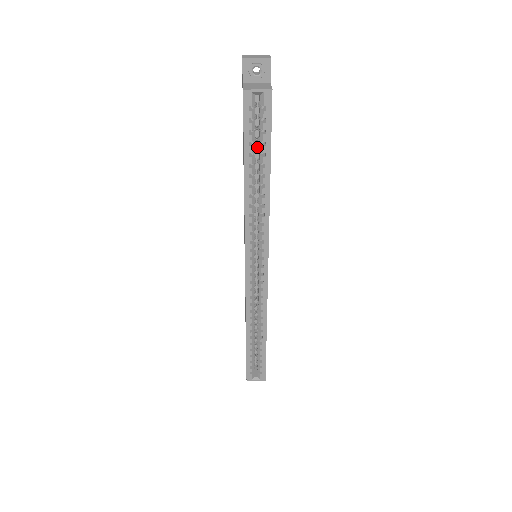
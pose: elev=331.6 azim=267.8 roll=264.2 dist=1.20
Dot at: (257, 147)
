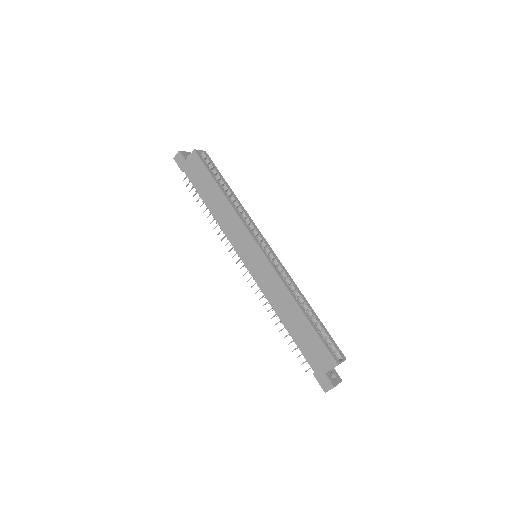
Dot at: occluded
